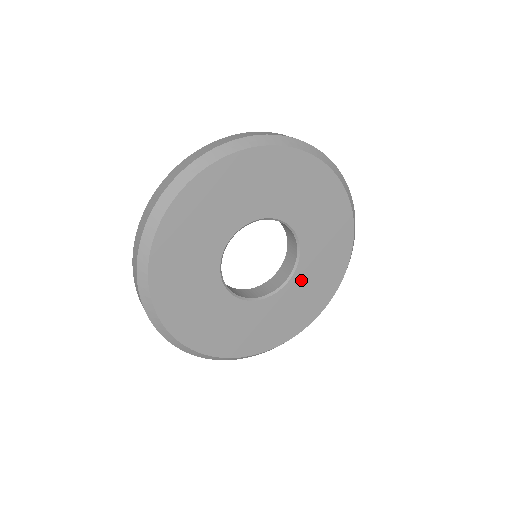
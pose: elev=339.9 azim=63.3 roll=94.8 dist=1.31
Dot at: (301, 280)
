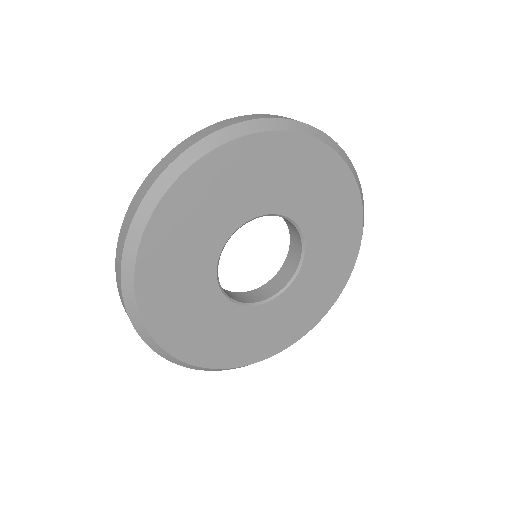
Dot at: (305, 280)
